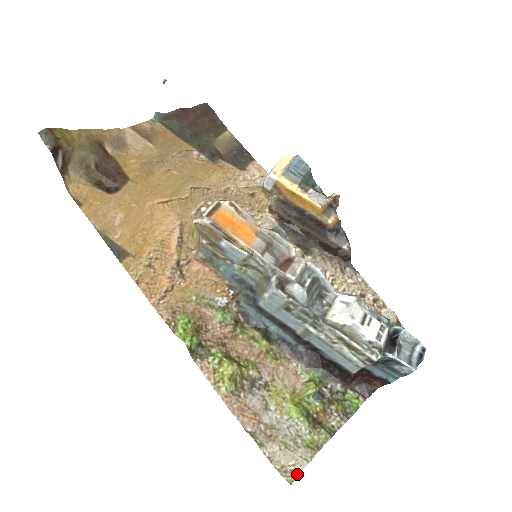
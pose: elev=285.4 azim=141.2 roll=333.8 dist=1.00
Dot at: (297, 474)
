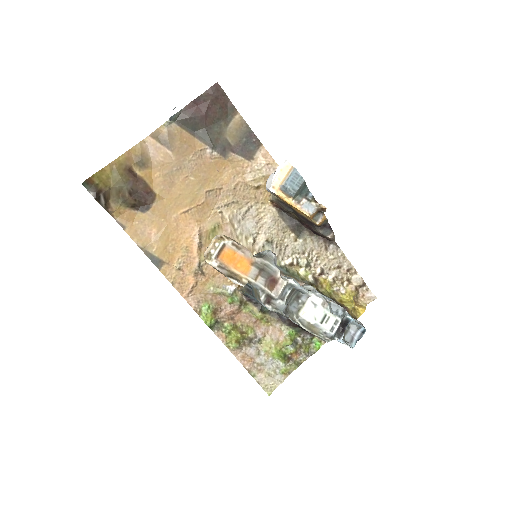
Dot at: (274, 389)
